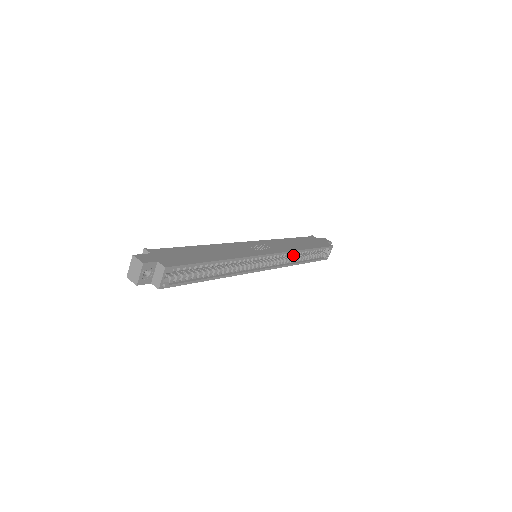
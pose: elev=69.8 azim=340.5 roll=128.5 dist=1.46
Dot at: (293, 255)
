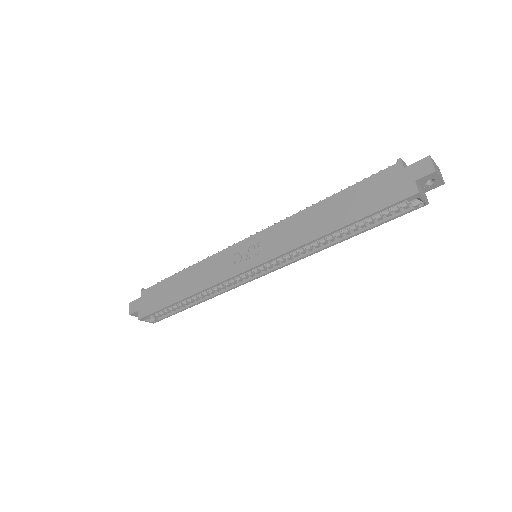
Dot at: occluded
